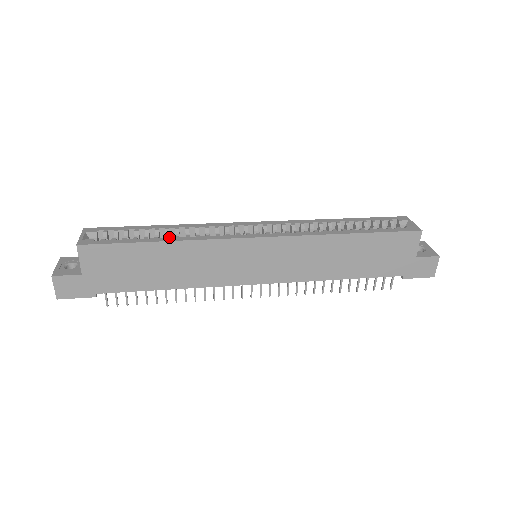
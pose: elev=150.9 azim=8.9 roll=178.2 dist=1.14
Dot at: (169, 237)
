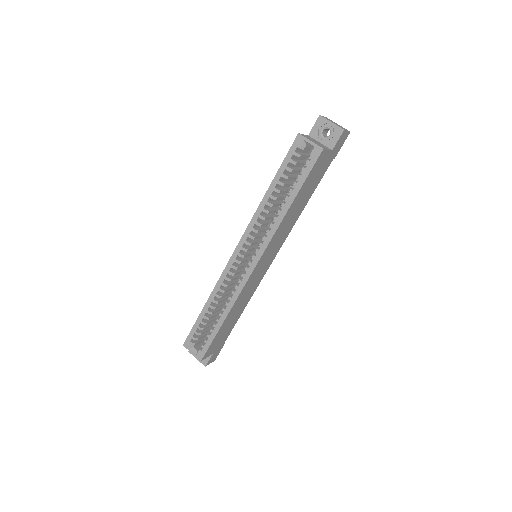
Dot at: (216, 307)
